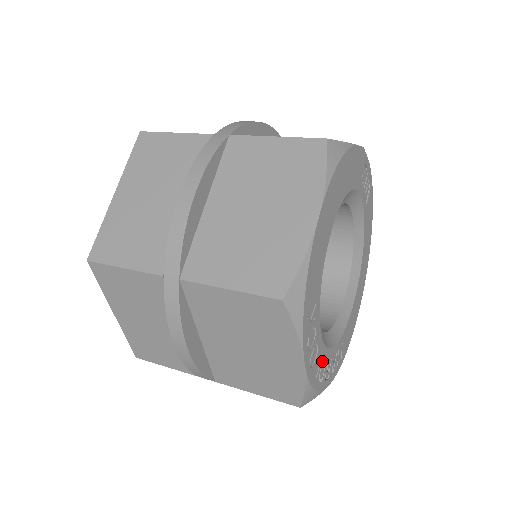
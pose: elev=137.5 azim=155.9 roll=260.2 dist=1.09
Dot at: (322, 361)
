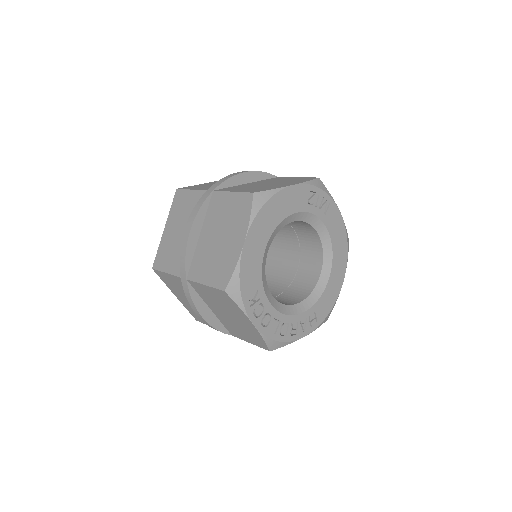
Dot at: (282, 323)
